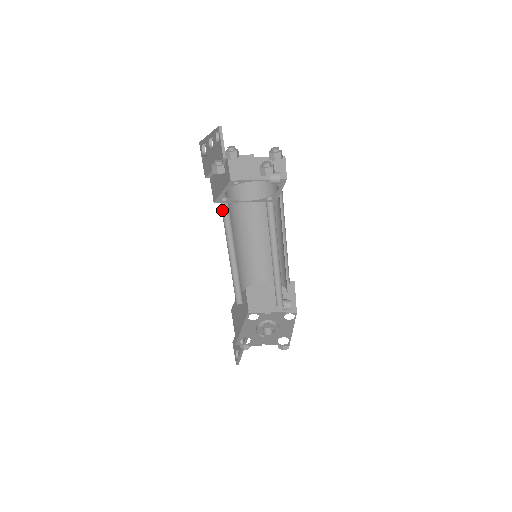
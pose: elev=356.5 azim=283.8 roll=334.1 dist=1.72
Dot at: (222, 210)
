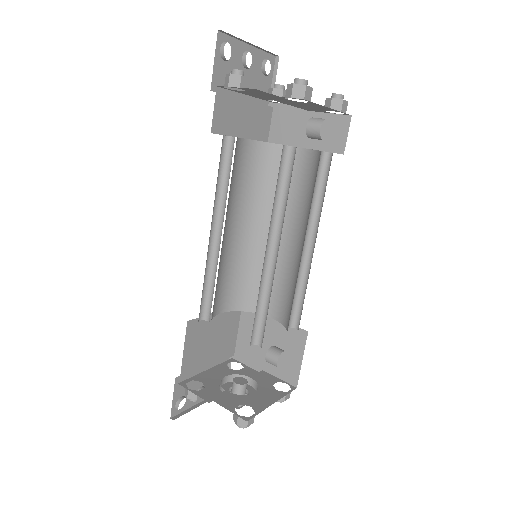
Dot at: (223, 154)
